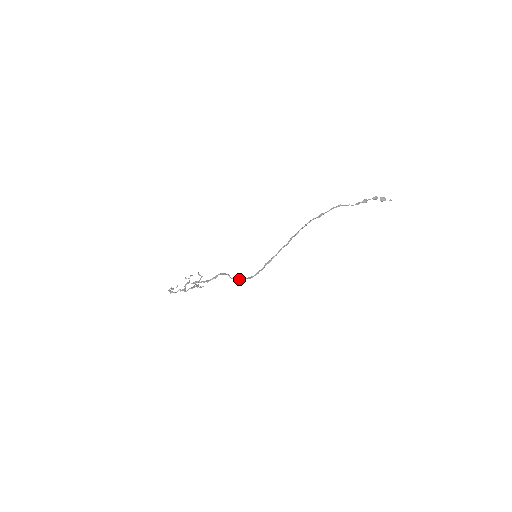
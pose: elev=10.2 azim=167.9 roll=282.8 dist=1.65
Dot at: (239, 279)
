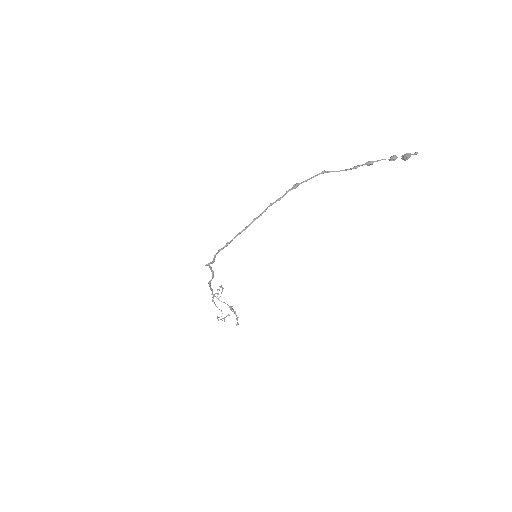
Dot at: (208, 264)
